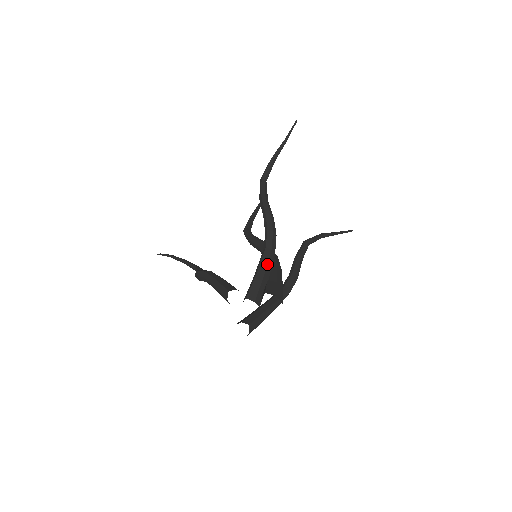
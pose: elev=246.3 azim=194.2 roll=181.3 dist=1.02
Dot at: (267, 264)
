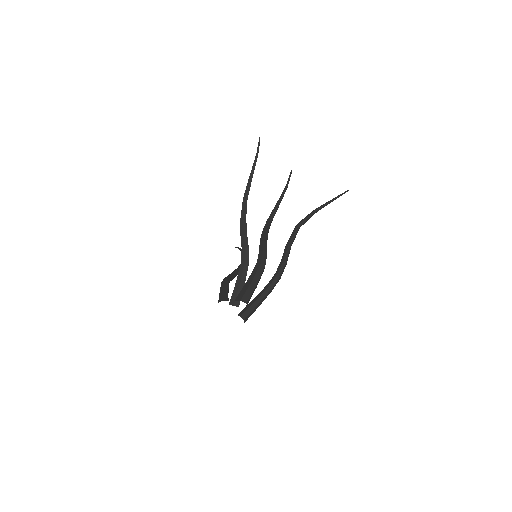
Dot at: (242, 275)
